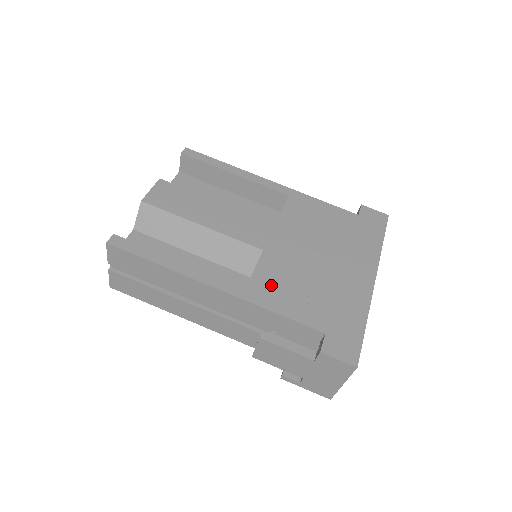
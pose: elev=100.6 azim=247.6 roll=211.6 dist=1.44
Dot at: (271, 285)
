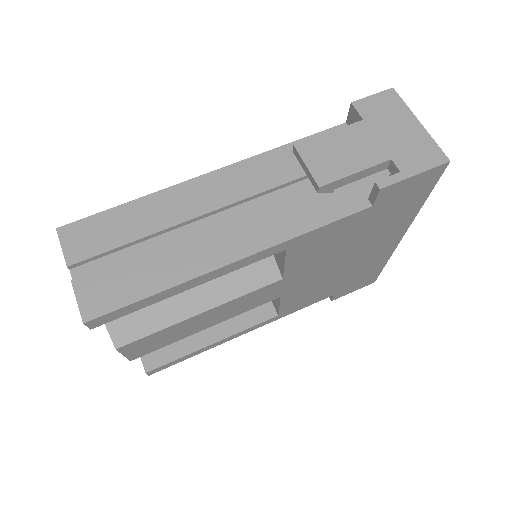
Dot at: occluded
